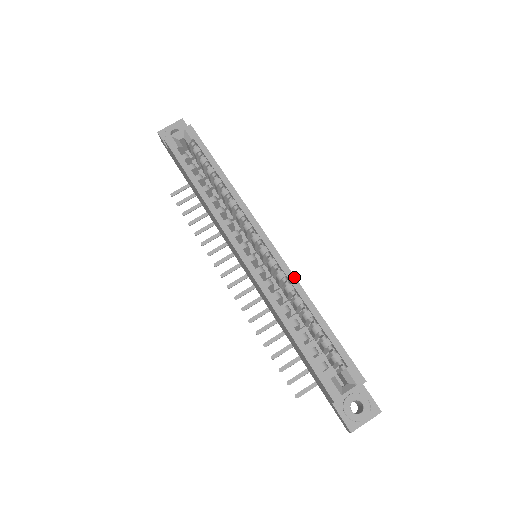
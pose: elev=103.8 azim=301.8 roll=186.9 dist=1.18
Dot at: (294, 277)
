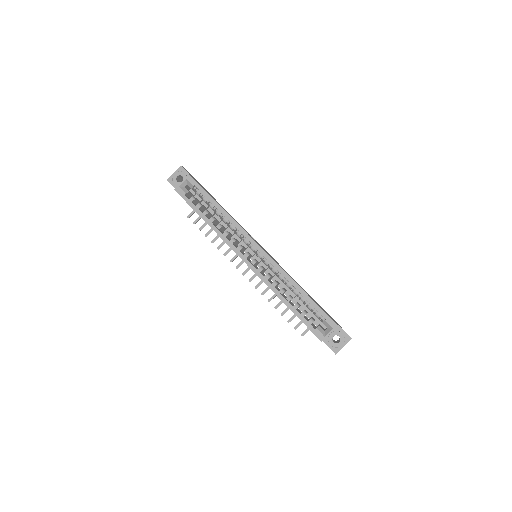
Dot at: (283, 270)
